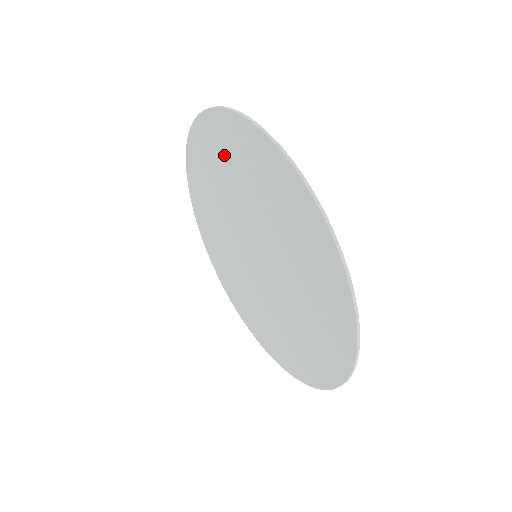
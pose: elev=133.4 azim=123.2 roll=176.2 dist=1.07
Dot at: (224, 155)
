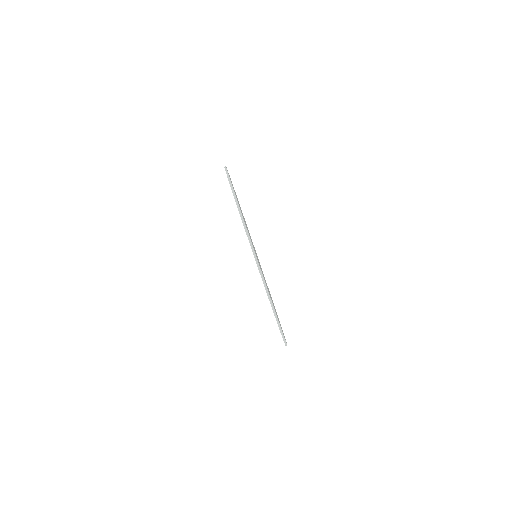
Dot at: occluded
